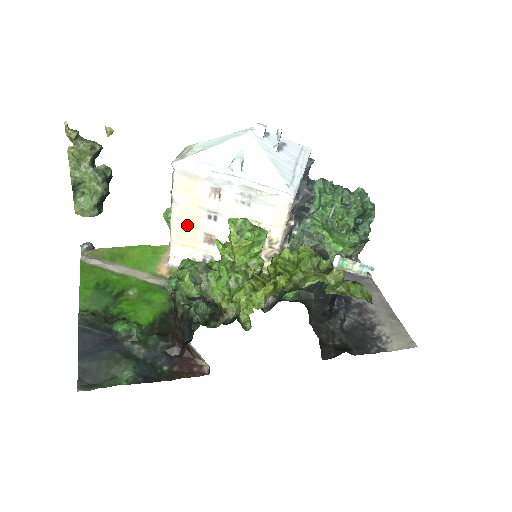
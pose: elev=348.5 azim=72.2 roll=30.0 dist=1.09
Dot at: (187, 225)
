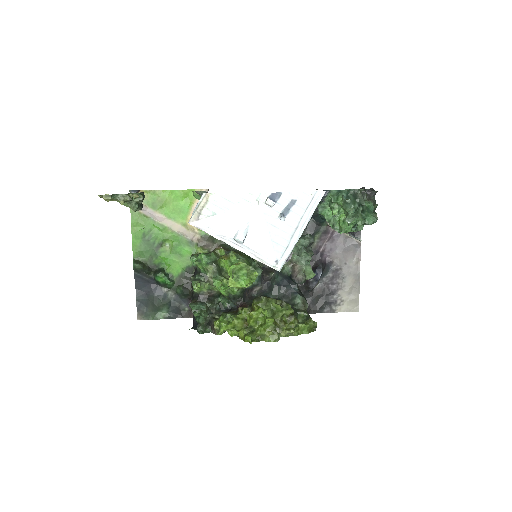
Dot at: occluded
